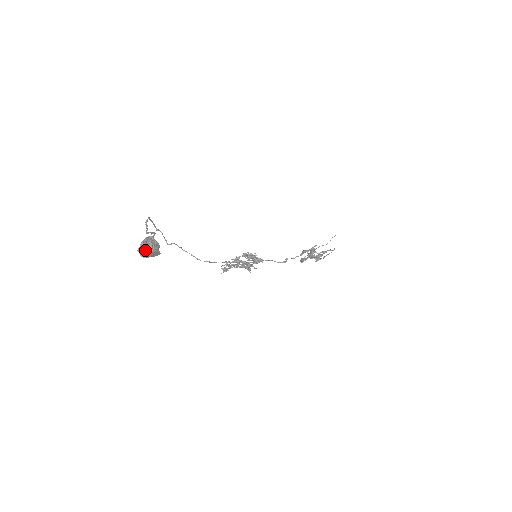
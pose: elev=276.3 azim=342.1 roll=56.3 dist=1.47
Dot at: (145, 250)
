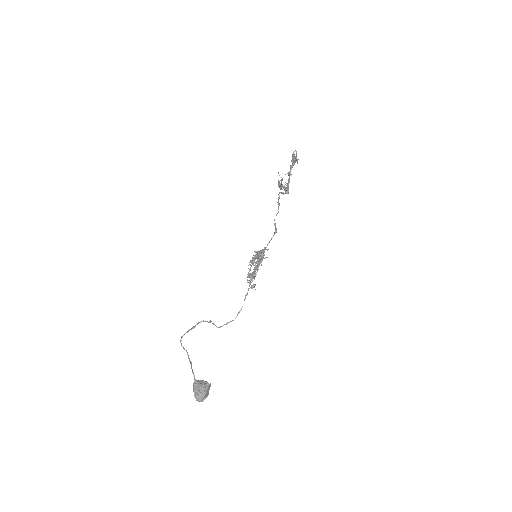
Dot at: (202, 400)
